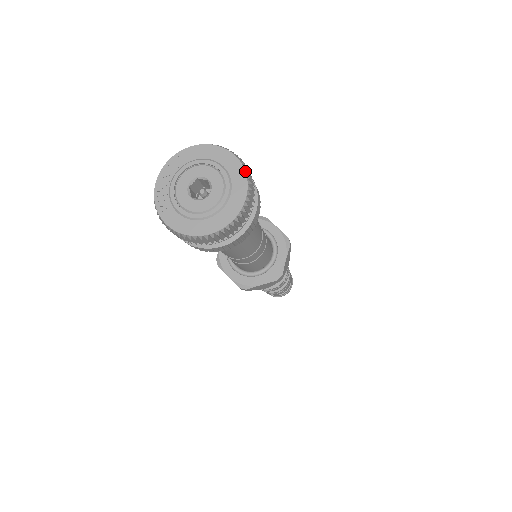
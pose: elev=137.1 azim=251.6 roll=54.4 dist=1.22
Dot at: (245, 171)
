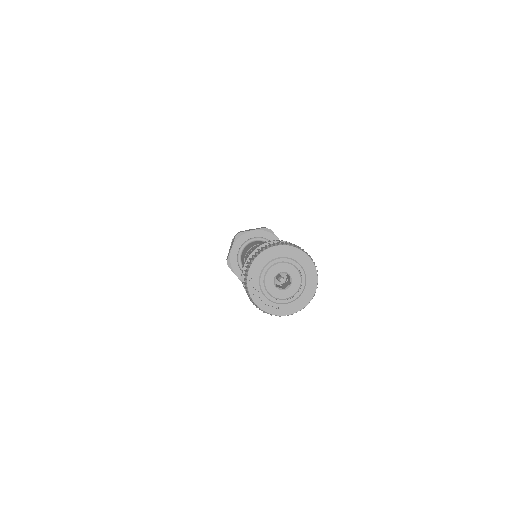
Dot at: (293, 246)
